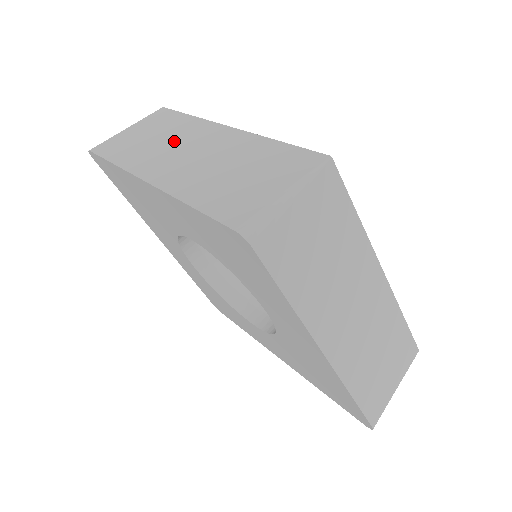
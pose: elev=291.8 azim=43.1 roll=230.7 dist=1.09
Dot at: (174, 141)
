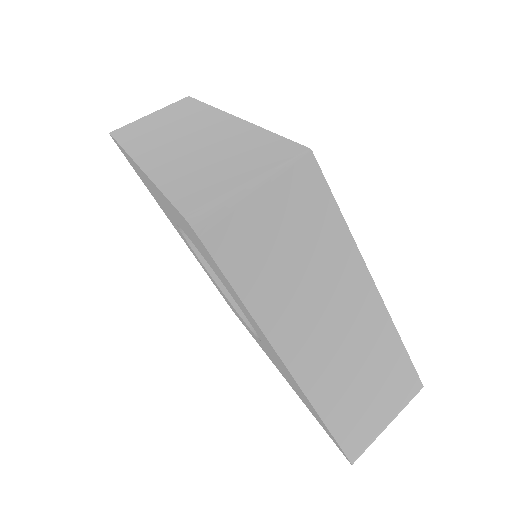
Dot at: (180, 127)
